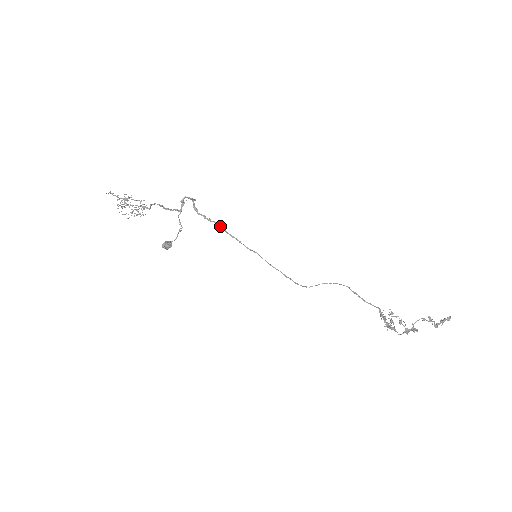
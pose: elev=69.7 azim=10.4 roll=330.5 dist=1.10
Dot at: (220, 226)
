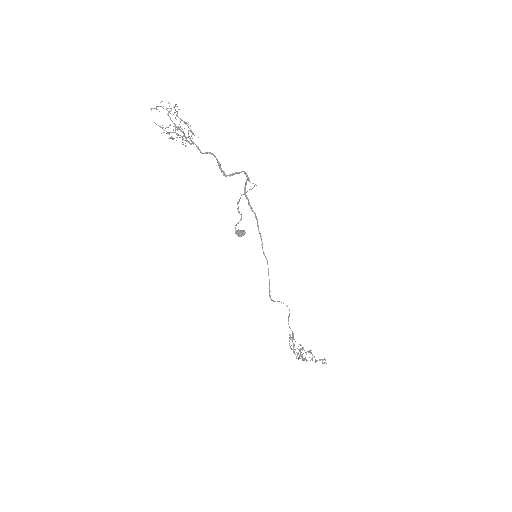
Dot at: occluded
